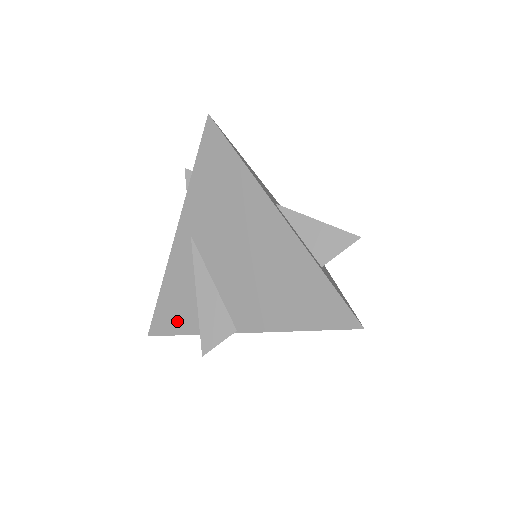
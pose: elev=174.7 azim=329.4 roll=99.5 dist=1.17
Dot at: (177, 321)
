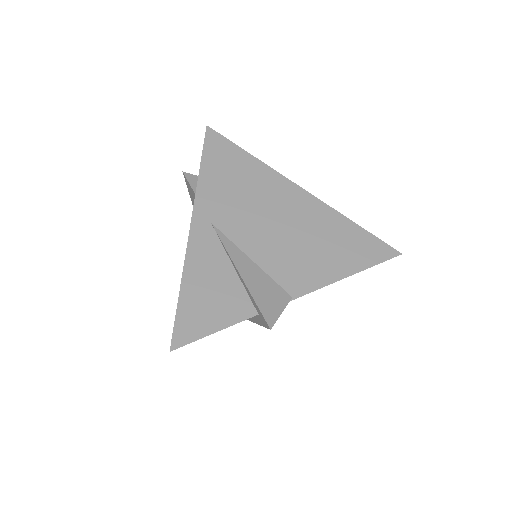
Dot at: (213, 315)
